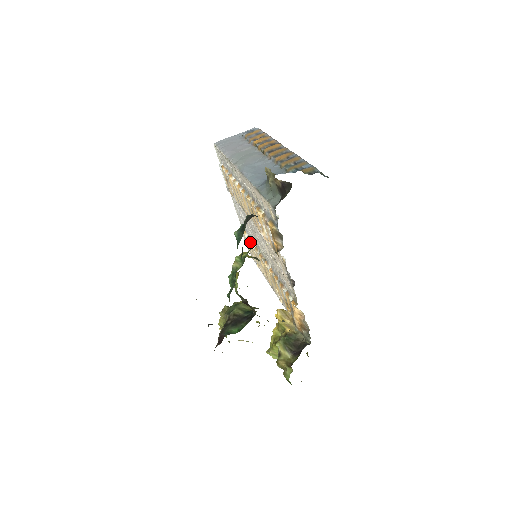
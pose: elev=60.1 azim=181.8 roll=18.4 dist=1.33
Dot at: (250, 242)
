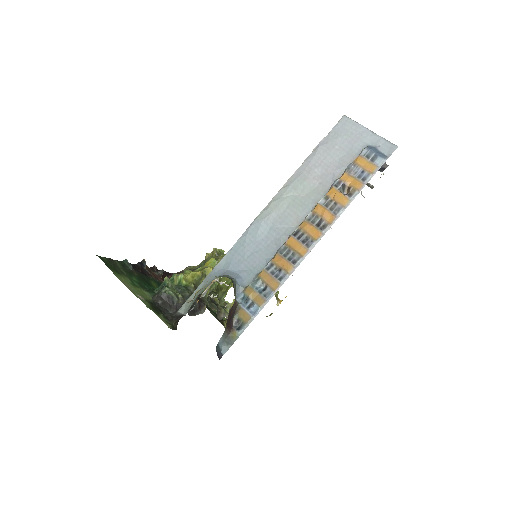
Dot at: occluded
